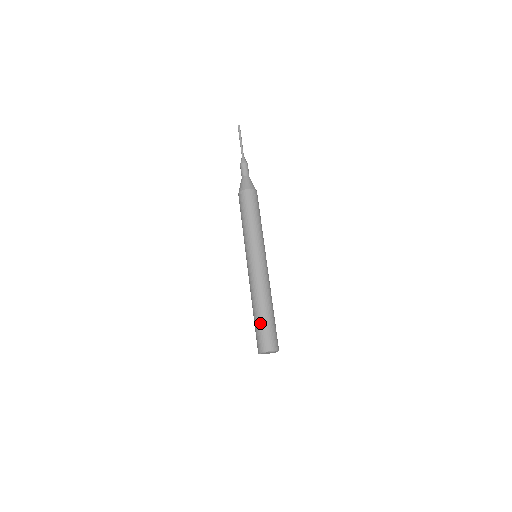
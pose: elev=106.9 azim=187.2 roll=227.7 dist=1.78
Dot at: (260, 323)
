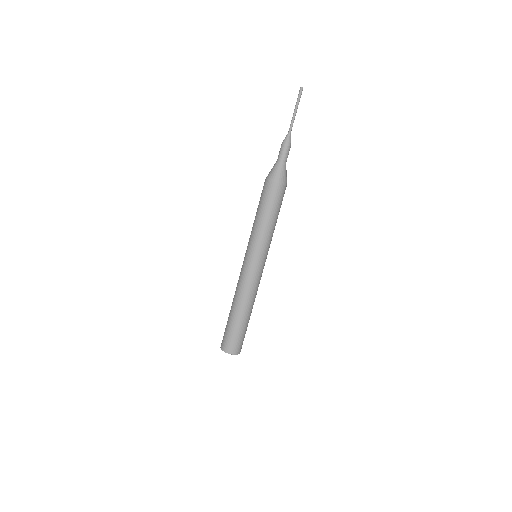
Dot at: (232, 326)
